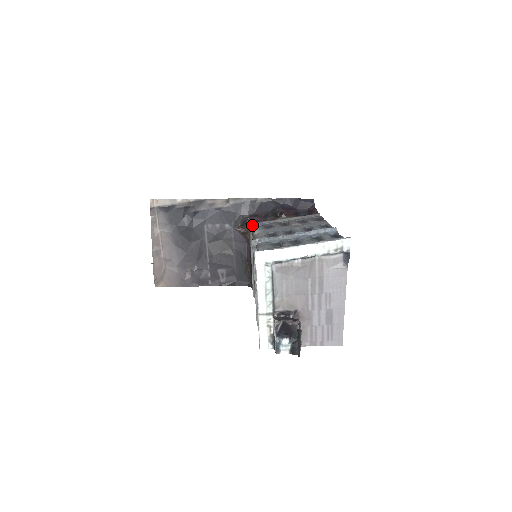
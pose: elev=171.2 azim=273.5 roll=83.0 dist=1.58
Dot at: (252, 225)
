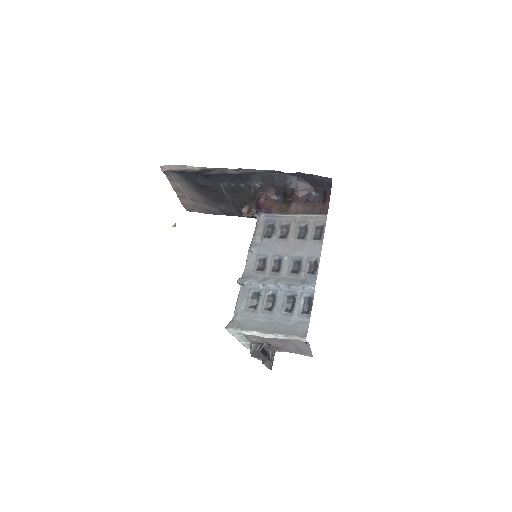
Dot at: (256, 217)
